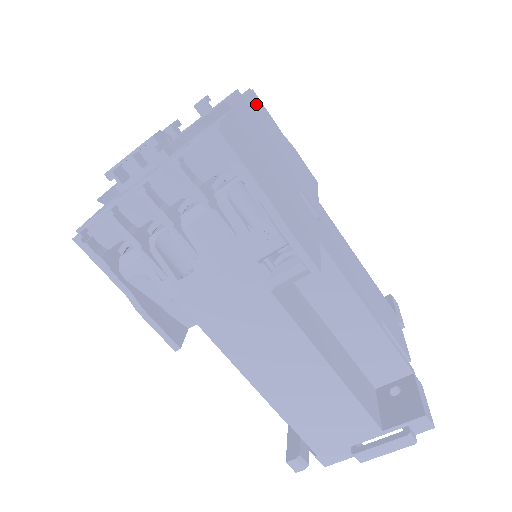
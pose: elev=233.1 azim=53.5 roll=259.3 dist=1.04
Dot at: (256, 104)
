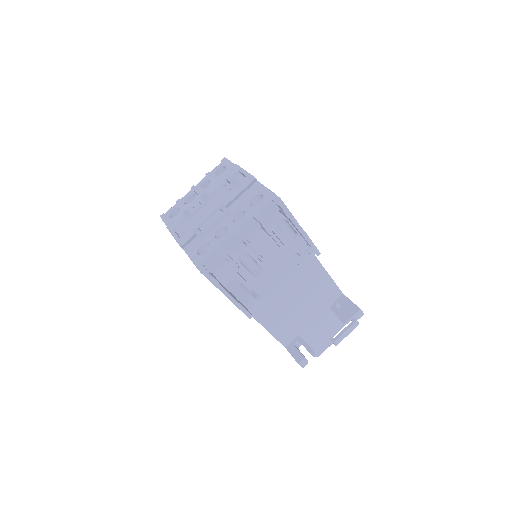
Dot at: occluded
